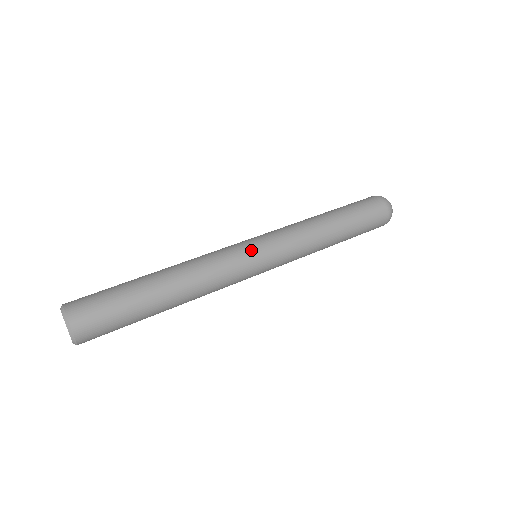
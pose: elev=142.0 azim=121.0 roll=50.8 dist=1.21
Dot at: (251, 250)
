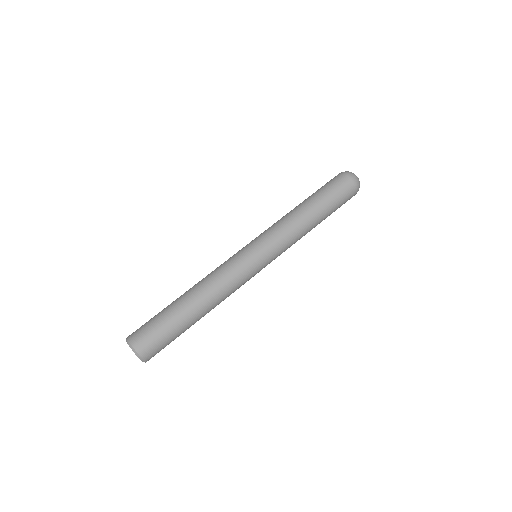
Dot at: (258, 267)
